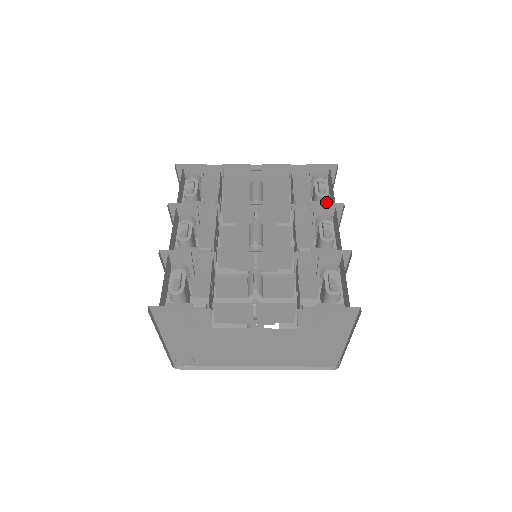
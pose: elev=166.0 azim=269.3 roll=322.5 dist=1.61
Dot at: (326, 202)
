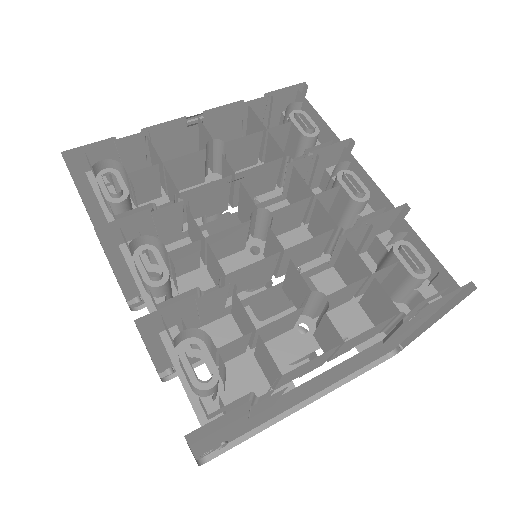
Dot at: (327, 143)
